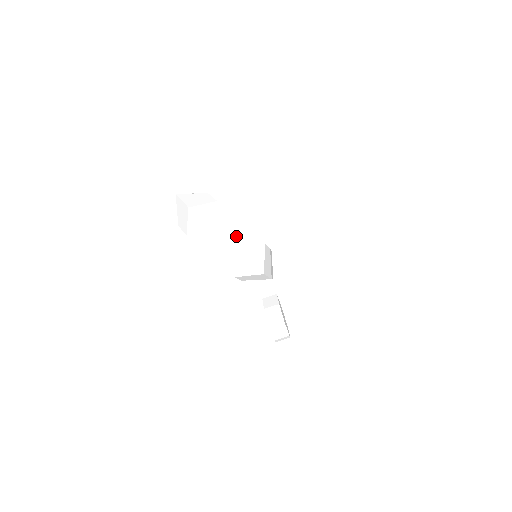
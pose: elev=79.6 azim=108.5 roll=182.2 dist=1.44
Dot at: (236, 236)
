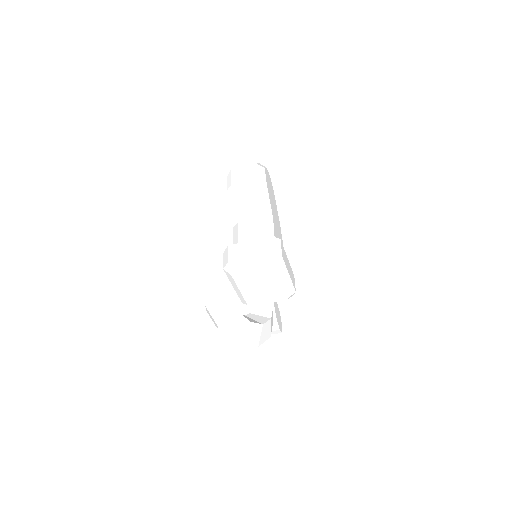
Dot at: (253, 336)
